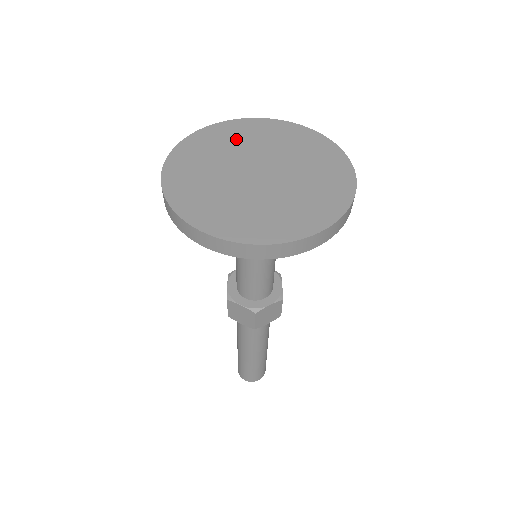
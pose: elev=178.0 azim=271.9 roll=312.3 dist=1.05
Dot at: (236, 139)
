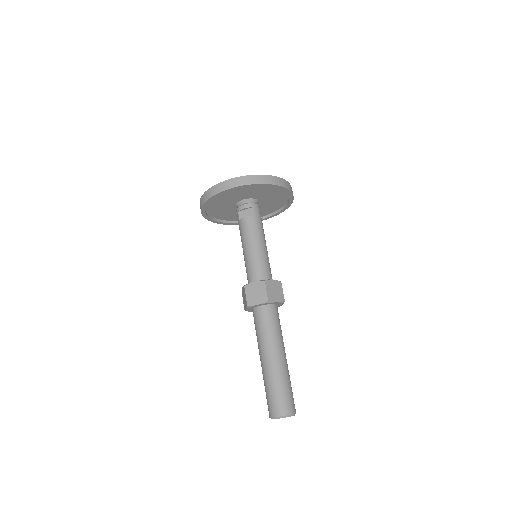
Dot at: occluded
